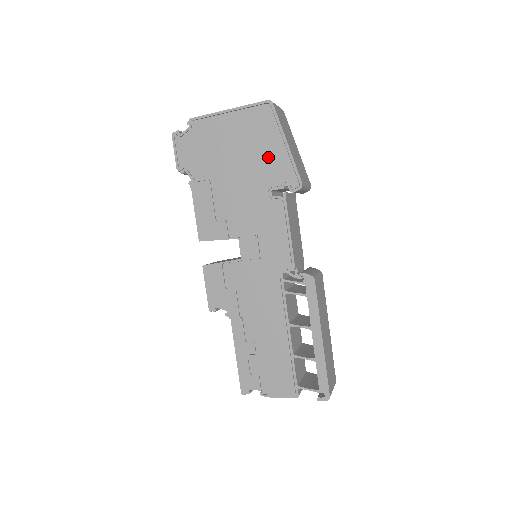
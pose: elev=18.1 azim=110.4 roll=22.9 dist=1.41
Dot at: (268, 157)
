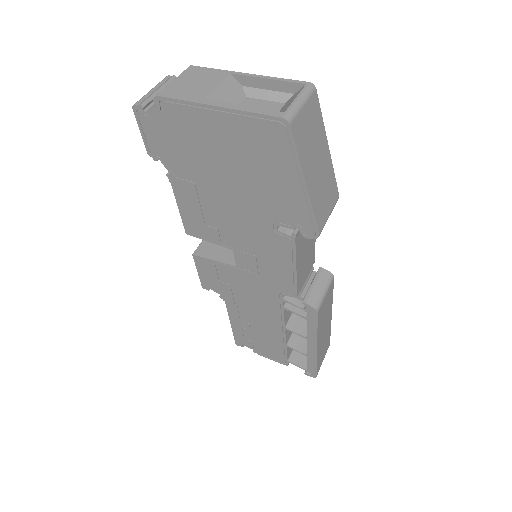
Dot at: (276, 190)
